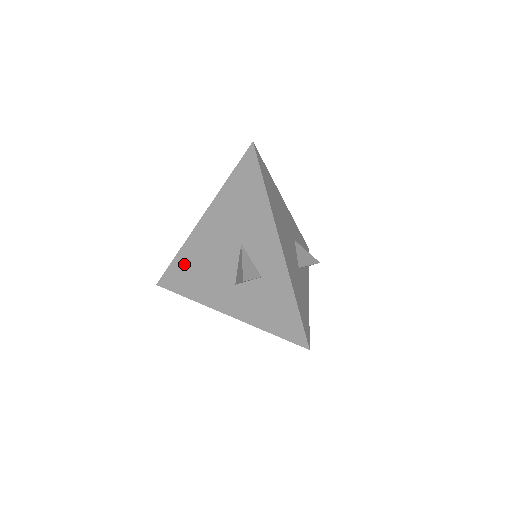
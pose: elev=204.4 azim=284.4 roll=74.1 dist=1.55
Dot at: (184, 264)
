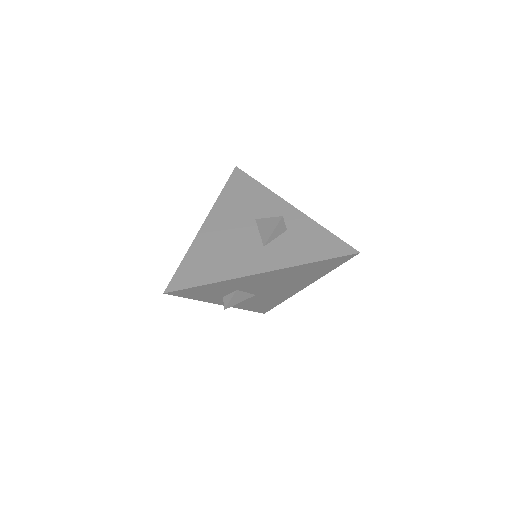
Dot at: (197, 259)
